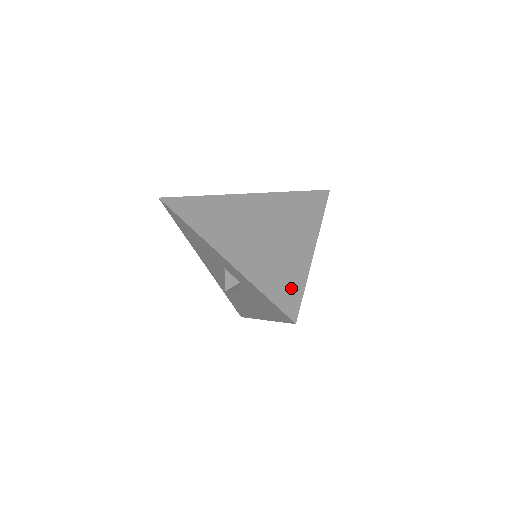
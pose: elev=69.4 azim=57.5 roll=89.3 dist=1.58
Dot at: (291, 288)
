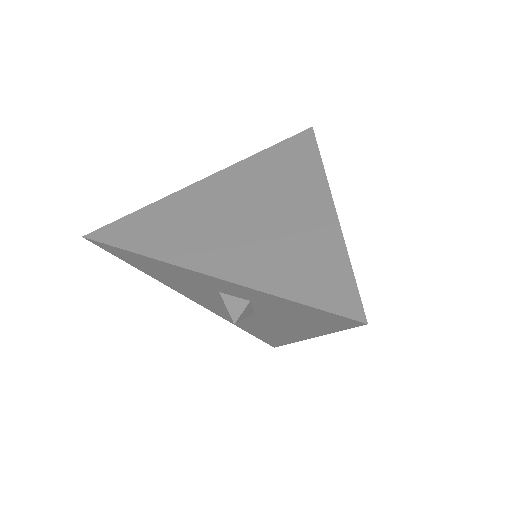
Dot at: (330, 273)
